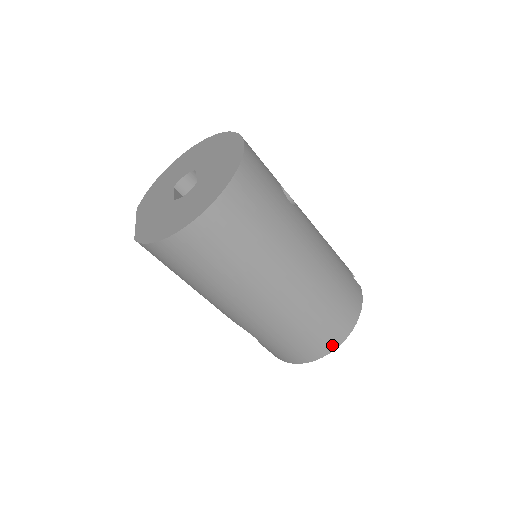
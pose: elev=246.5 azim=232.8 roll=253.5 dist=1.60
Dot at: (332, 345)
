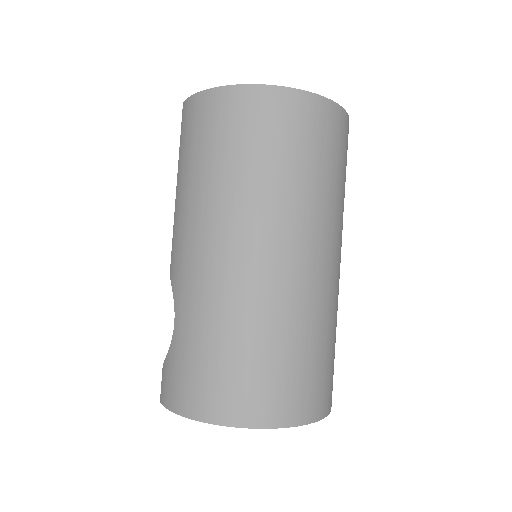
Dot at: (257, 416)
